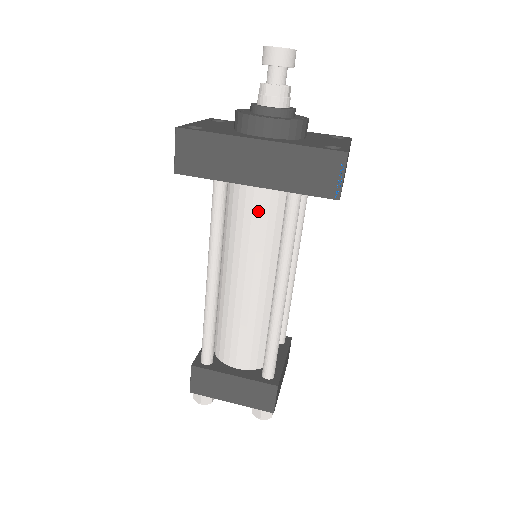
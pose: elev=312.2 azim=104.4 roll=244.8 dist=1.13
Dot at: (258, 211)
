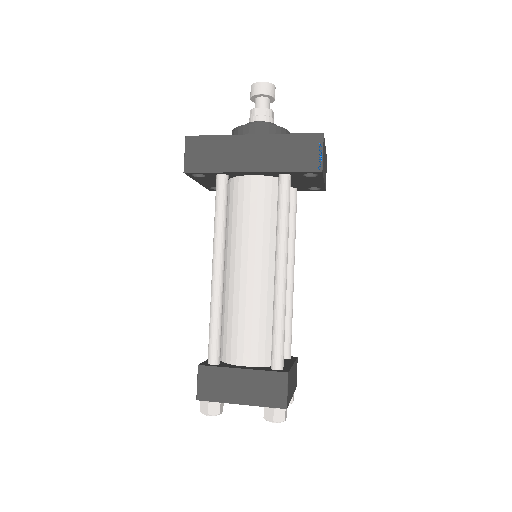
Dot at: (255, 198)
